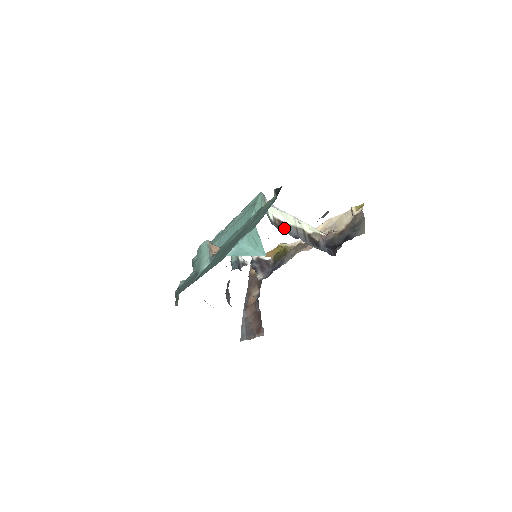
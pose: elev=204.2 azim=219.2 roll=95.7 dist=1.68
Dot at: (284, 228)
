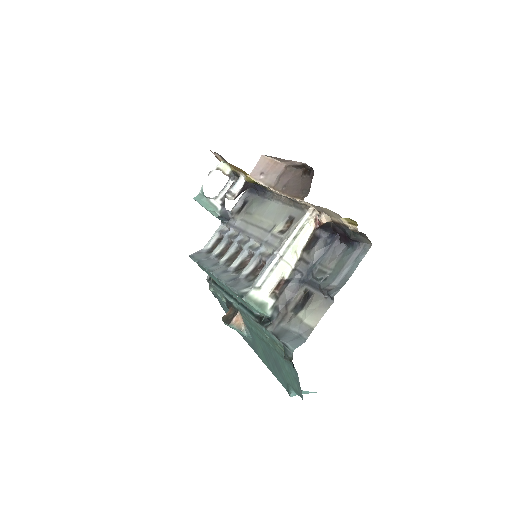
Dot at: (284, 284)
